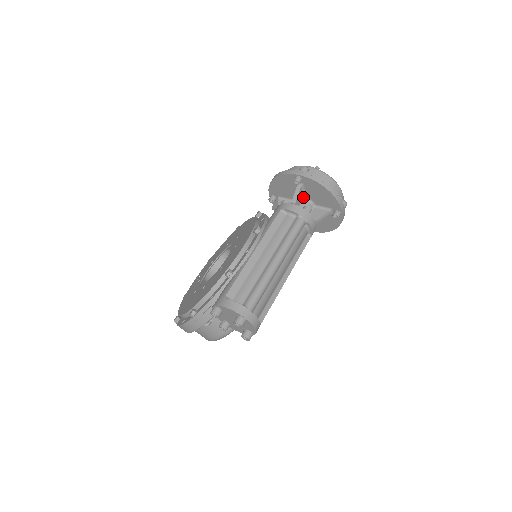
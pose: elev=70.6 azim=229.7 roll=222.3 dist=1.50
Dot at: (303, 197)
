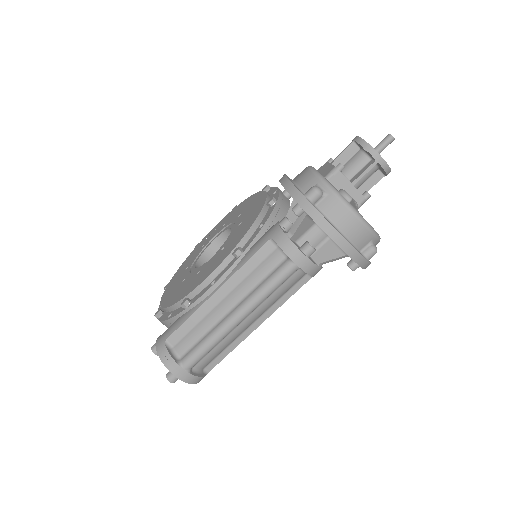
Dot at: (314, 222)
